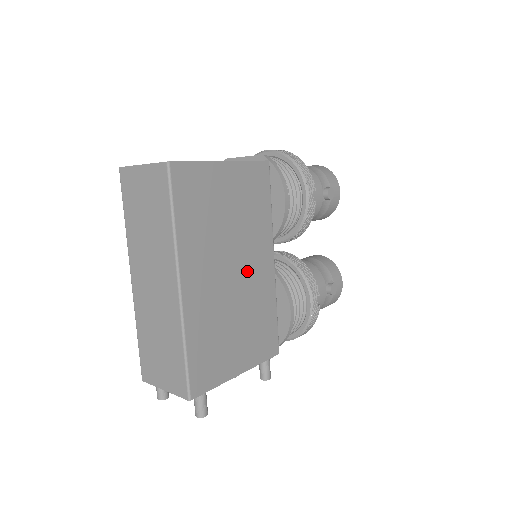
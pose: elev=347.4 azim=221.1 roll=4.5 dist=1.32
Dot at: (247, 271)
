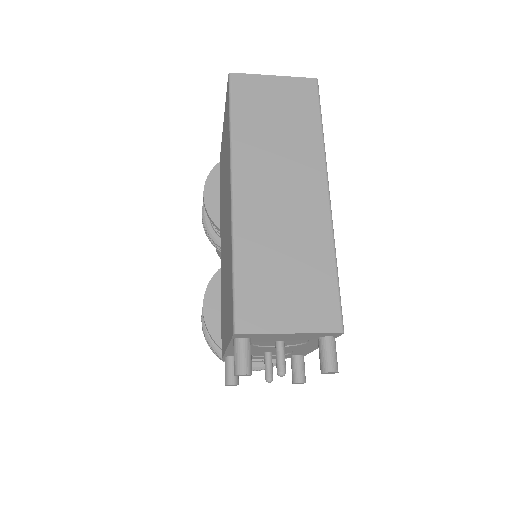
Dot at: occluded
